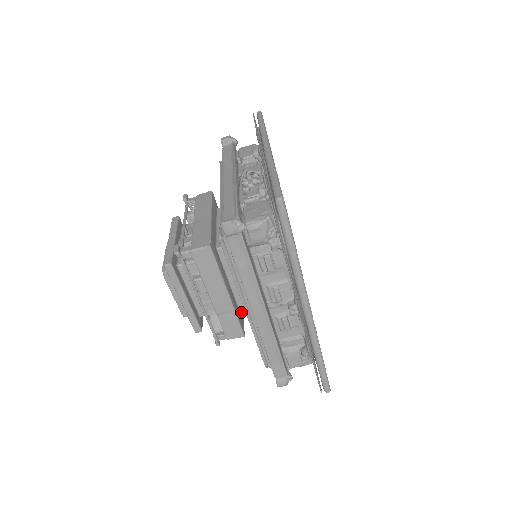
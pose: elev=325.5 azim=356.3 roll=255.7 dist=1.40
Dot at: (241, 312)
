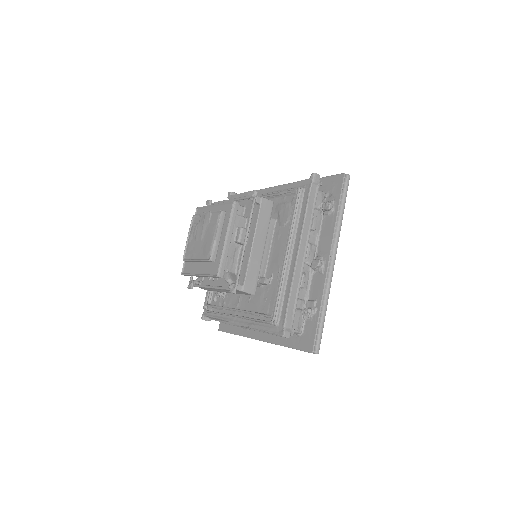
Dot at: occluded
